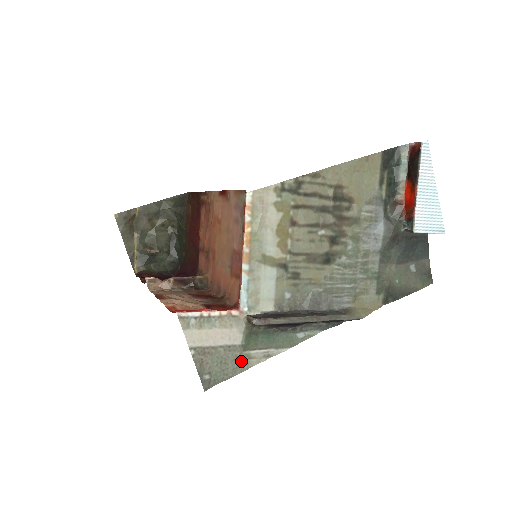
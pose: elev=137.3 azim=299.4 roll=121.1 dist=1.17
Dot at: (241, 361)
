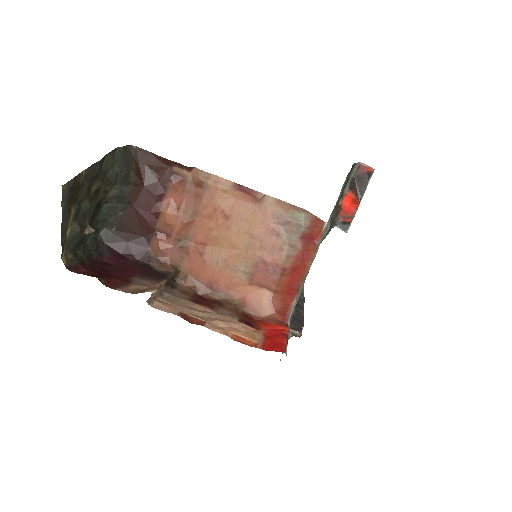
Dot at: occluded
